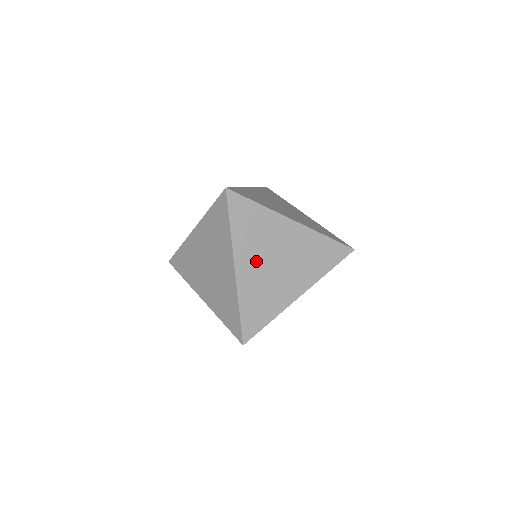
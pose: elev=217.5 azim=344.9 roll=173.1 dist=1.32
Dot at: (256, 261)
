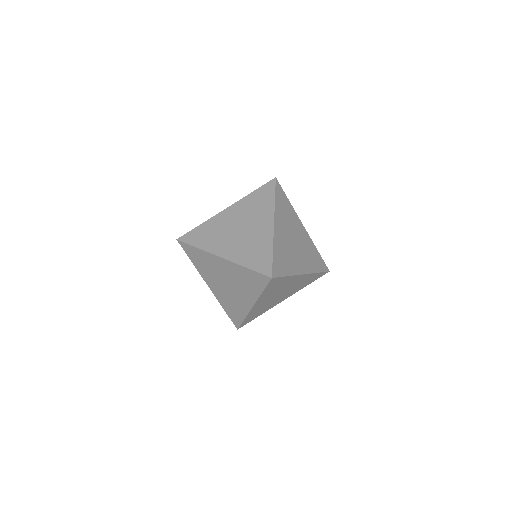
Dot at: (228, 242)
